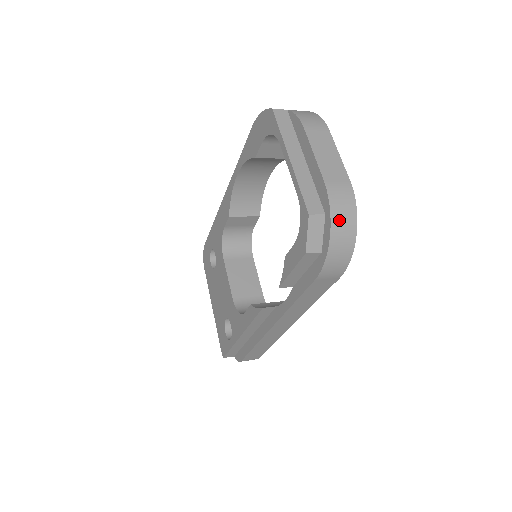
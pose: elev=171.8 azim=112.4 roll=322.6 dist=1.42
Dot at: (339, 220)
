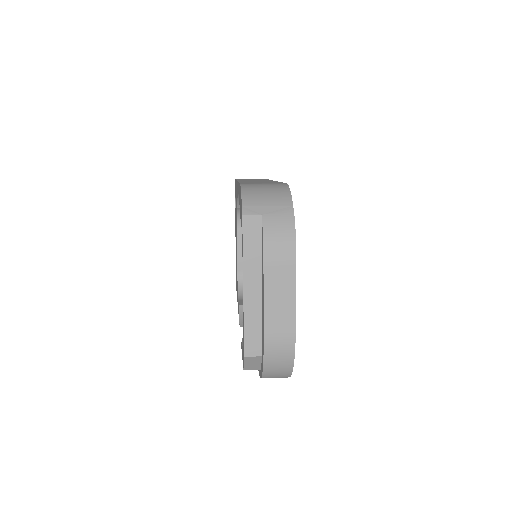
Dot at: (272, 367)
